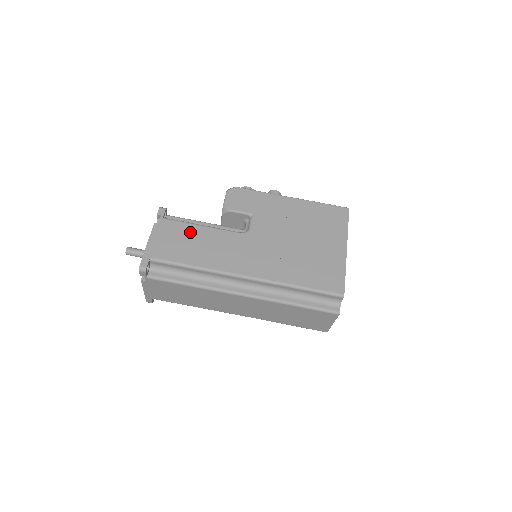
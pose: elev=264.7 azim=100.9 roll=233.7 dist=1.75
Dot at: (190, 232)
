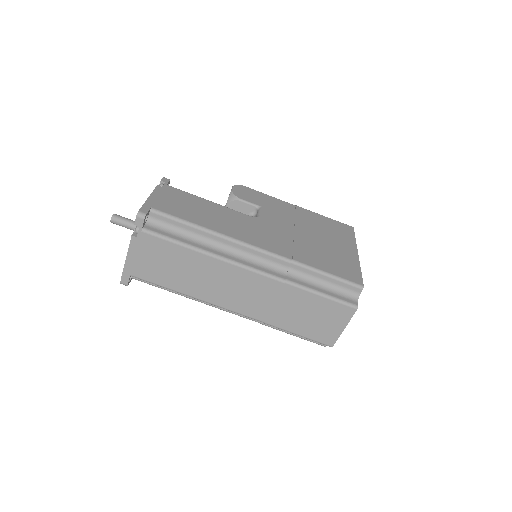
Dot at: (196, 201)
